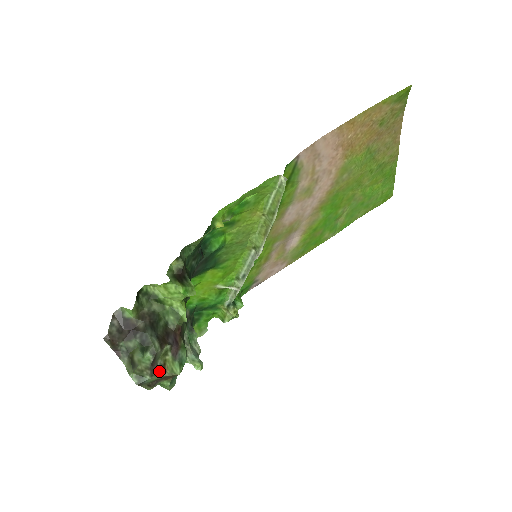
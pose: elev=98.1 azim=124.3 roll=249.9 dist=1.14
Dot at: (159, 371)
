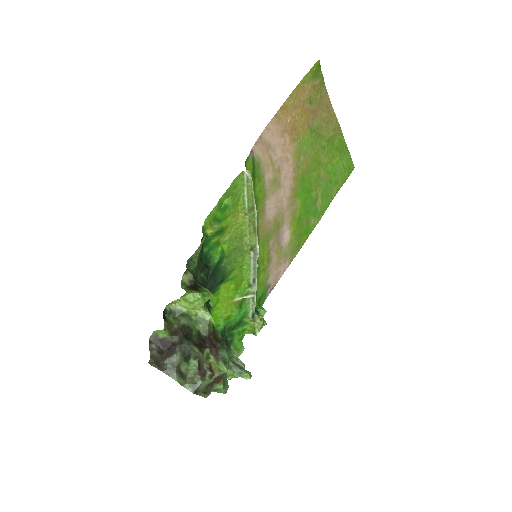
Dot at: (208, 374)
